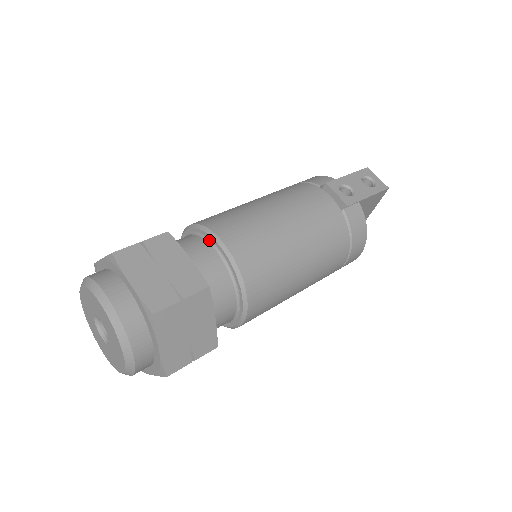
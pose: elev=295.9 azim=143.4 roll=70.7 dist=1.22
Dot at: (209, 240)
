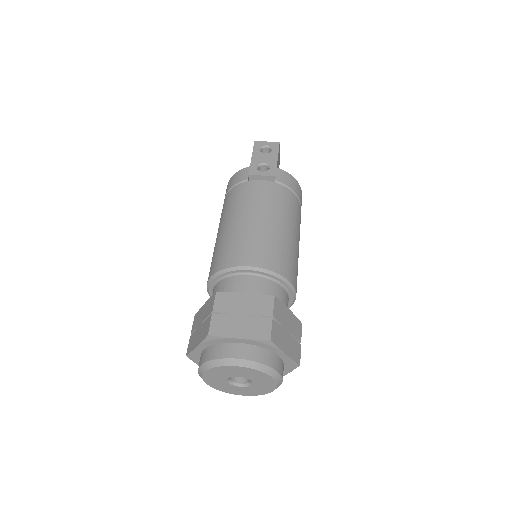
Dot at: (237, 273)
